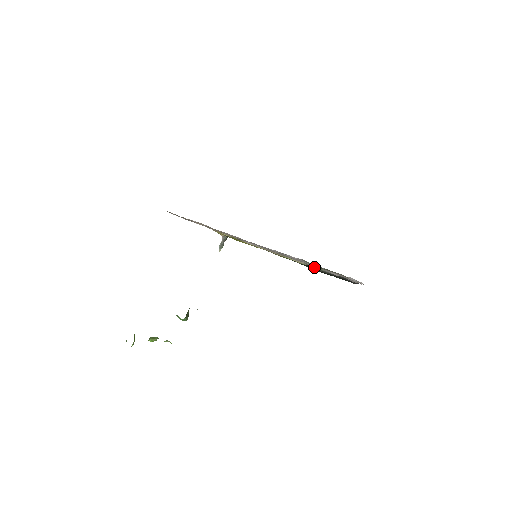
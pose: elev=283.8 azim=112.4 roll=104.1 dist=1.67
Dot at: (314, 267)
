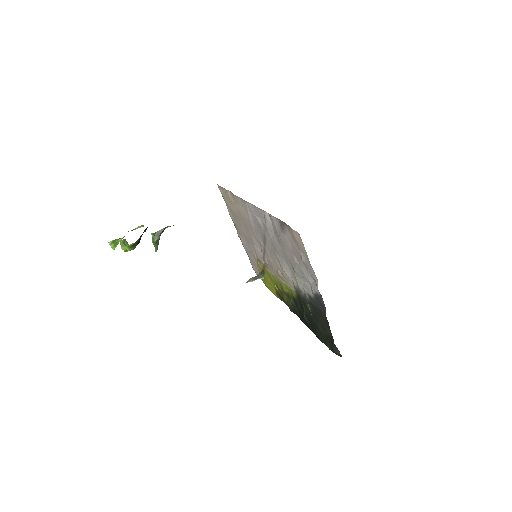
Dot at: (298, 290)
